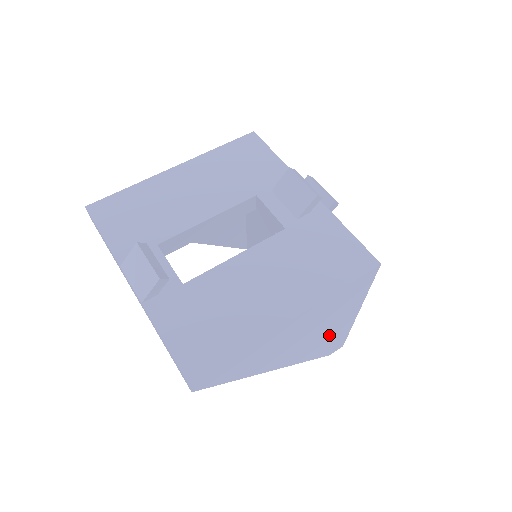
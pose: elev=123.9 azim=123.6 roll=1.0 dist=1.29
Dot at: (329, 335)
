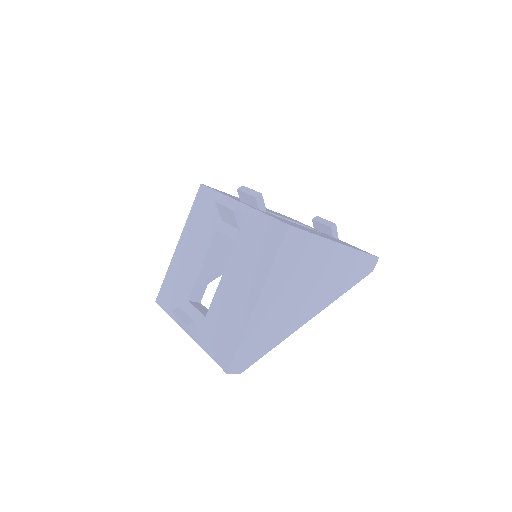
Dot at: (334, 271)
